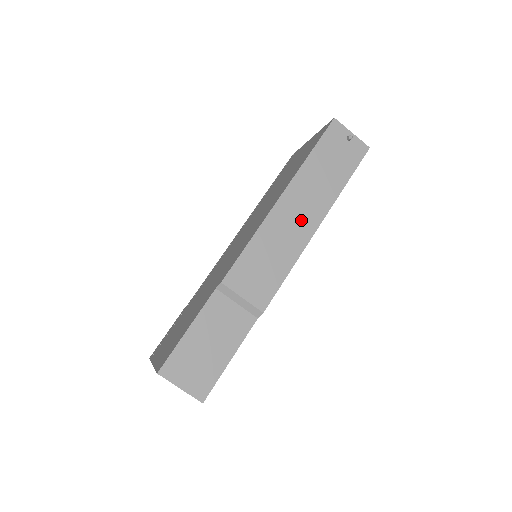
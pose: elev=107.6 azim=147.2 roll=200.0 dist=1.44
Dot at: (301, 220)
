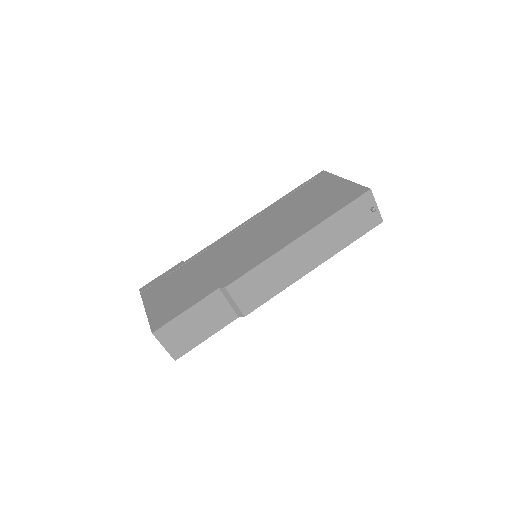
Dot at: (304, 260)
